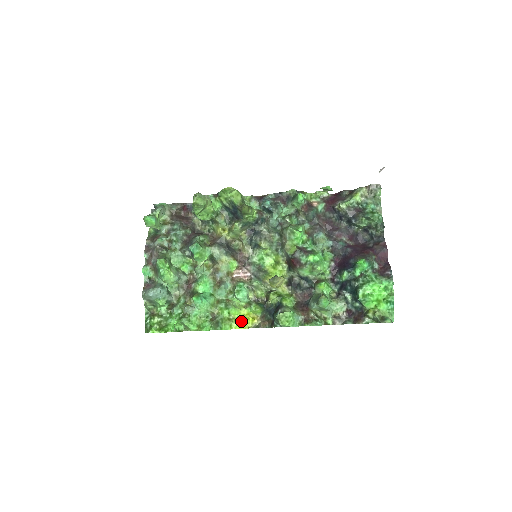
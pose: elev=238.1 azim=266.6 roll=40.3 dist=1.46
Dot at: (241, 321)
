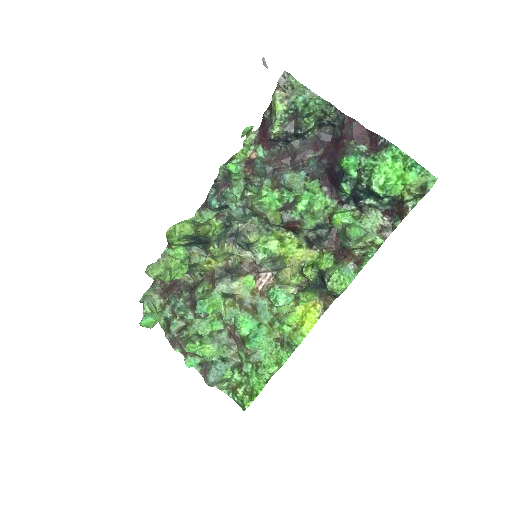
Dot at: (305, 321)
